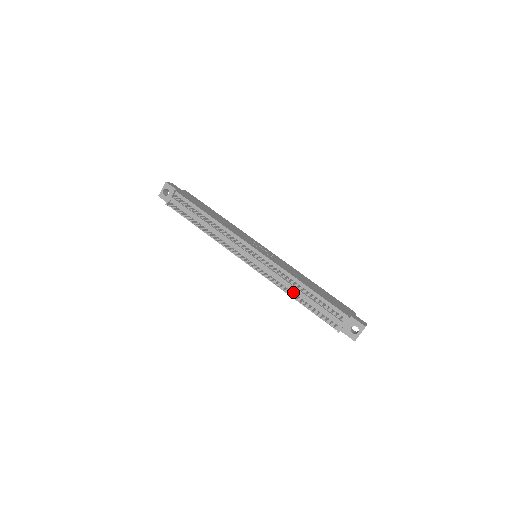
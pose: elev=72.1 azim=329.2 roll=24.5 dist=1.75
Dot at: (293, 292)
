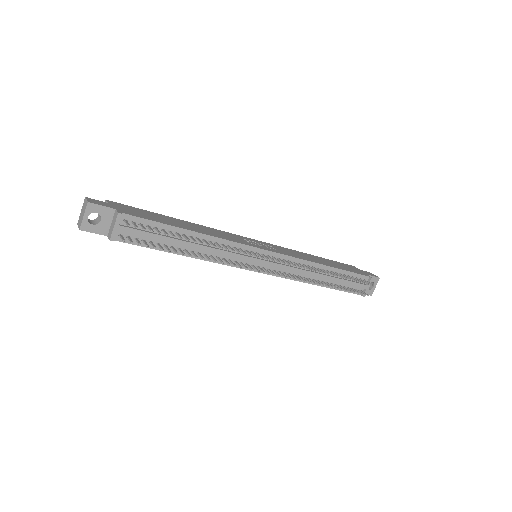
Dot at: (316, 279)
